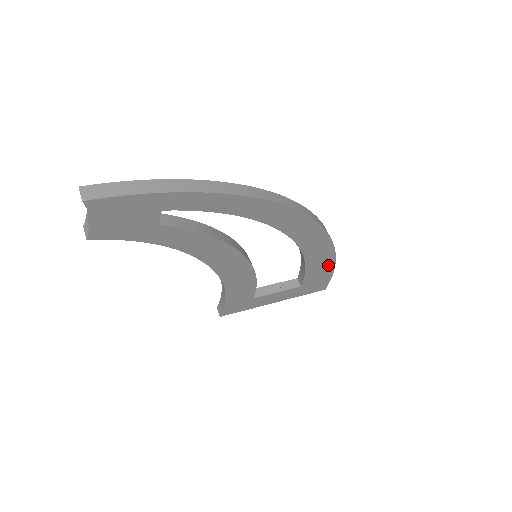
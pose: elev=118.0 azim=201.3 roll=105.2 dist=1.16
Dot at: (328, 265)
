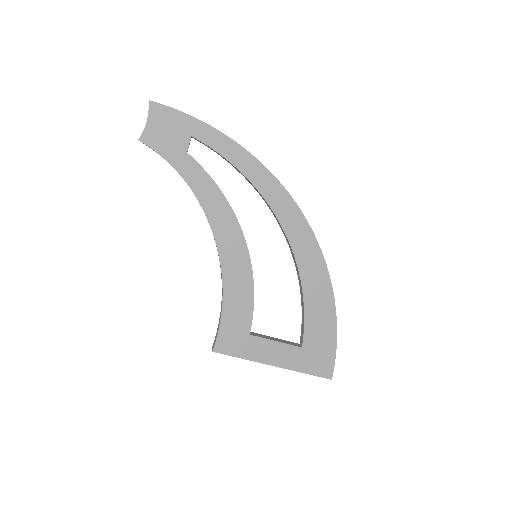
Dot at: (329, 319)
